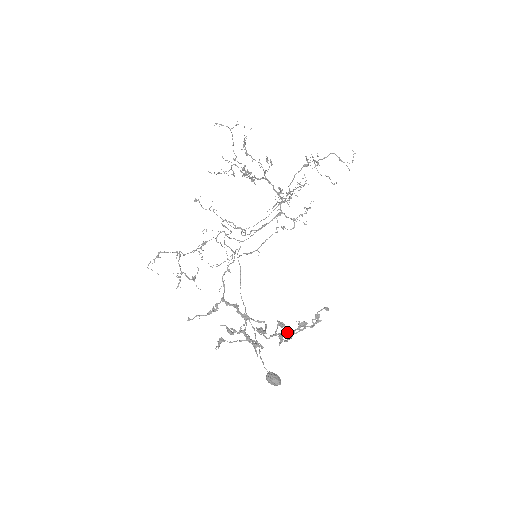
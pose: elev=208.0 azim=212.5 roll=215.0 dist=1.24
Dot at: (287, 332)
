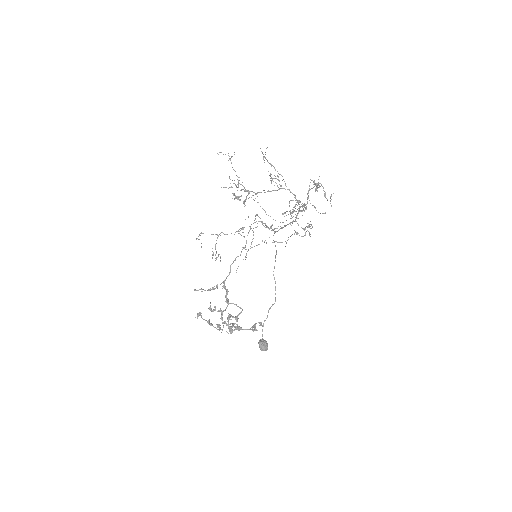
Dot at: occluded
